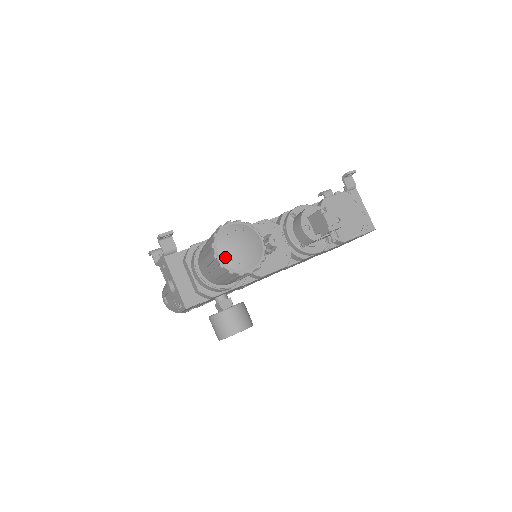
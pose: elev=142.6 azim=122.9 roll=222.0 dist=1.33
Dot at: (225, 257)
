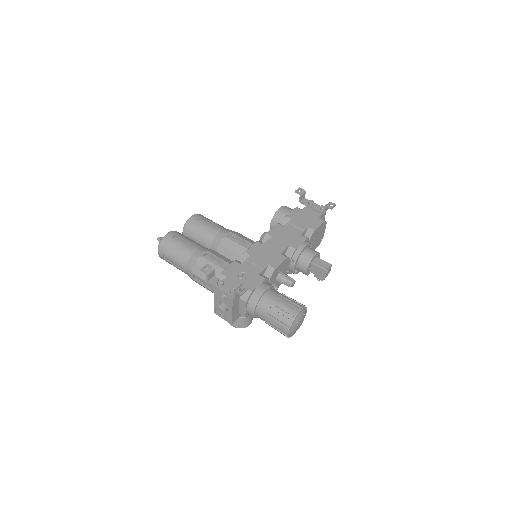
Dot at: (291, 333)
